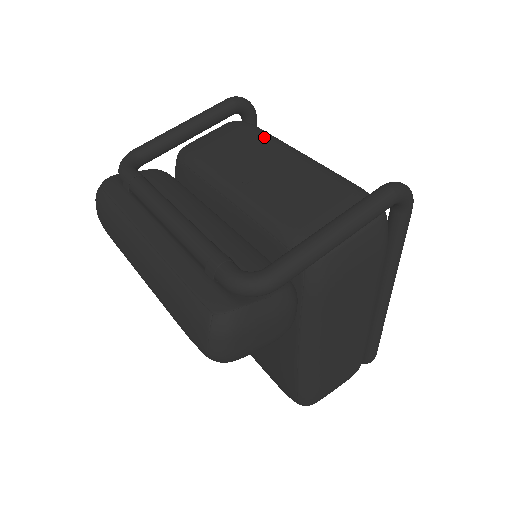
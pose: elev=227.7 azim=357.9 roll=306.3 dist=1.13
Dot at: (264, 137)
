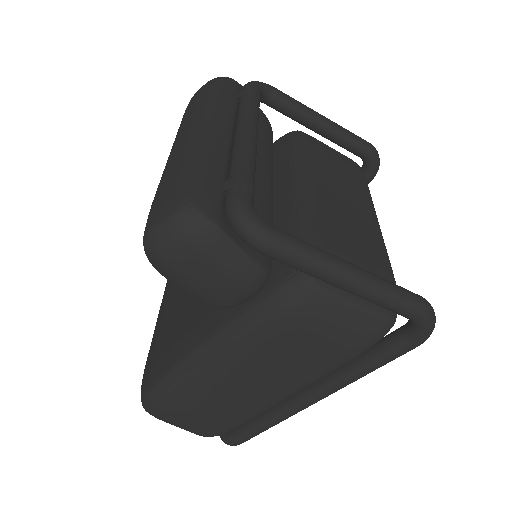
Dot at: (365, 187)
